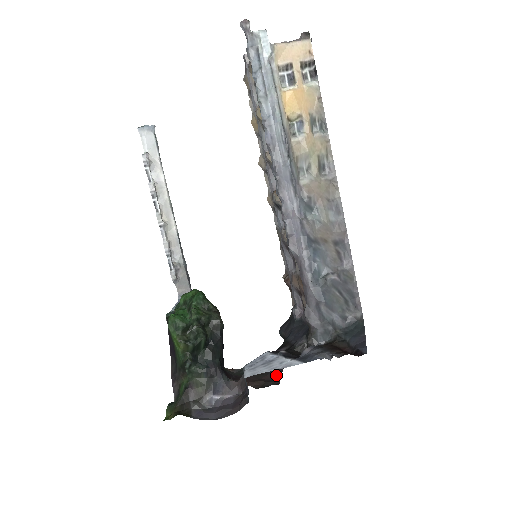
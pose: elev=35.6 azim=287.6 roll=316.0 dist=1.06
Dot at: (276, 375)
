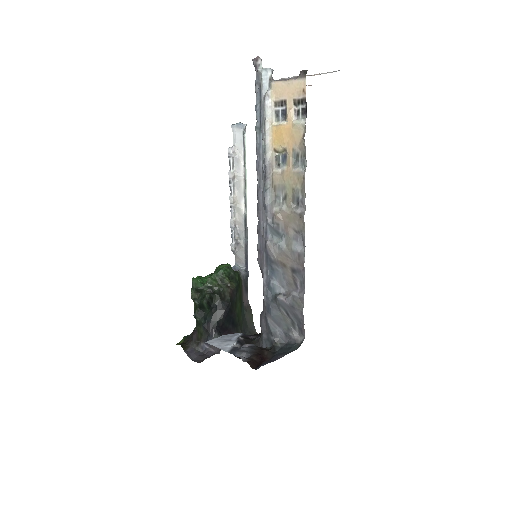
Dot at: occluded
